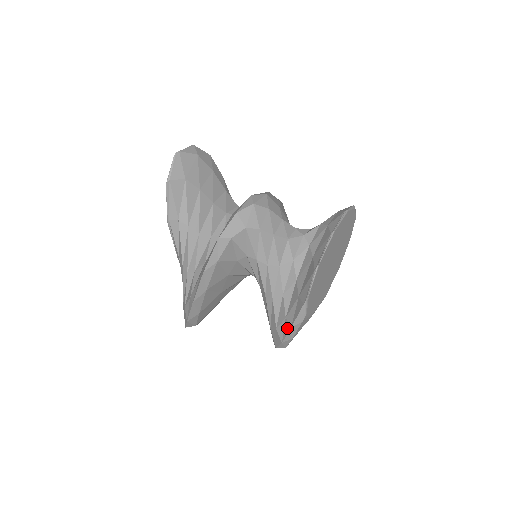
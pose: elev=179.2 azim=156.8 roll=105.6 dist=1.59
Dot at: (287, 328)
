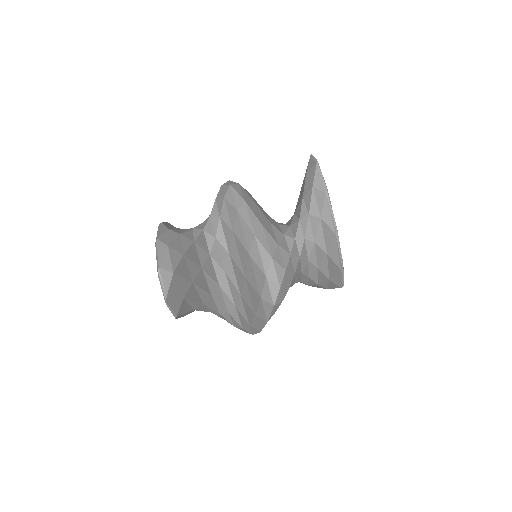
Dot at: occluded
